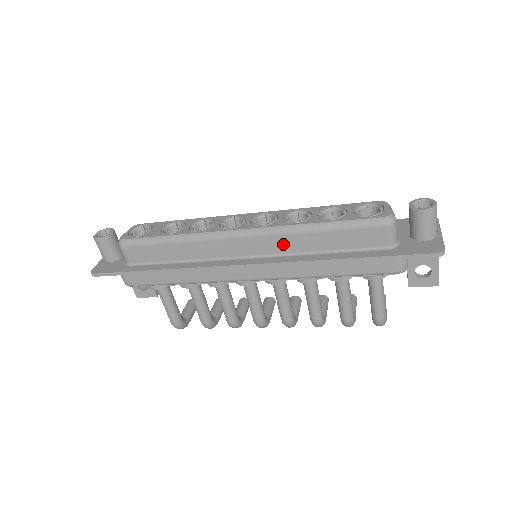
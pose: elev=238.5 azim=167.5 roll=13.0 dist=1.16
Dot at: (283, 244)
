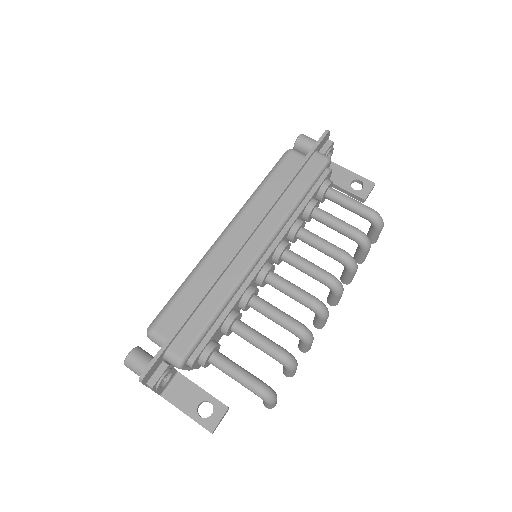
Dot at: (255, 211)
